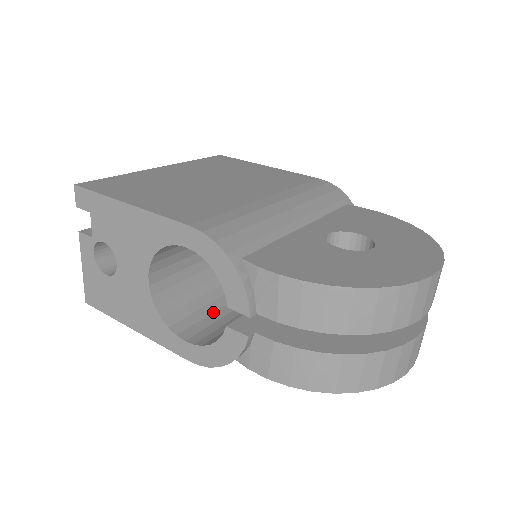
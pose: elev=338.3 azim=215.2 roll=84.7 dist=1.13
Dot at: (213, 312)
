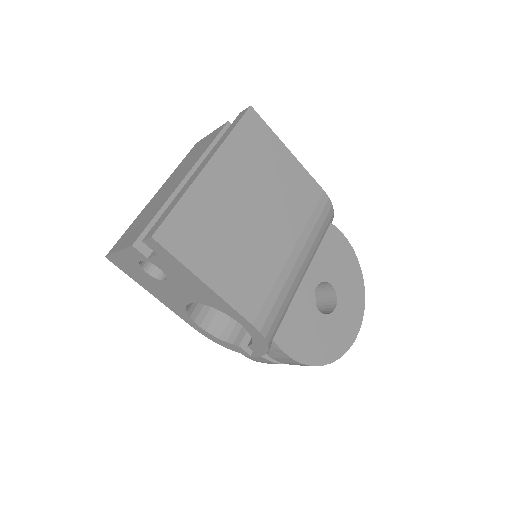
Dot at: occluded
